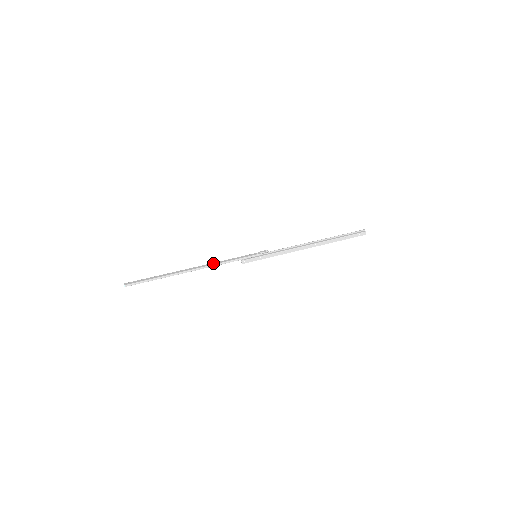
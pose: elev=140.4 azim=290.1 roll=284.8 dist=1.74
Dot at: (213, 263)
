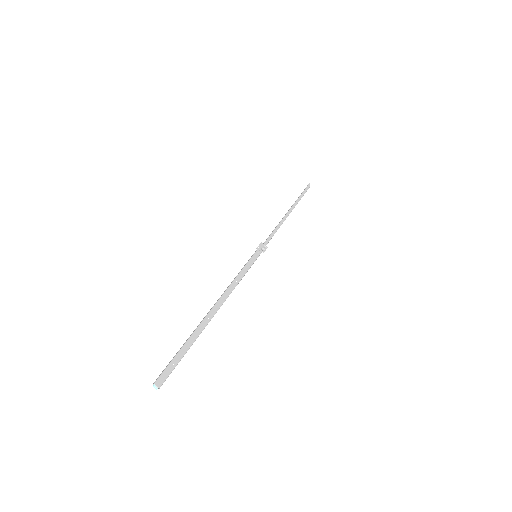
Dot at: (230, 289)
